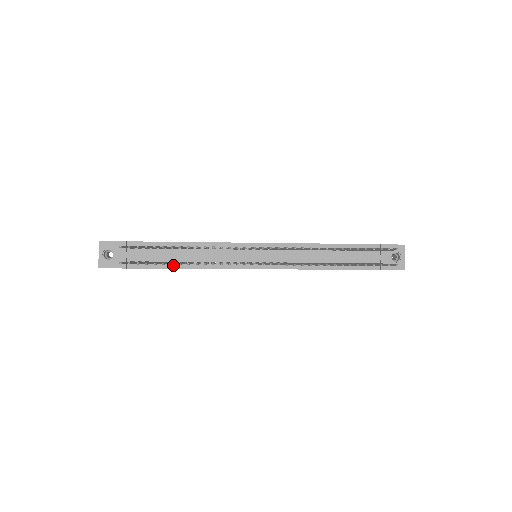
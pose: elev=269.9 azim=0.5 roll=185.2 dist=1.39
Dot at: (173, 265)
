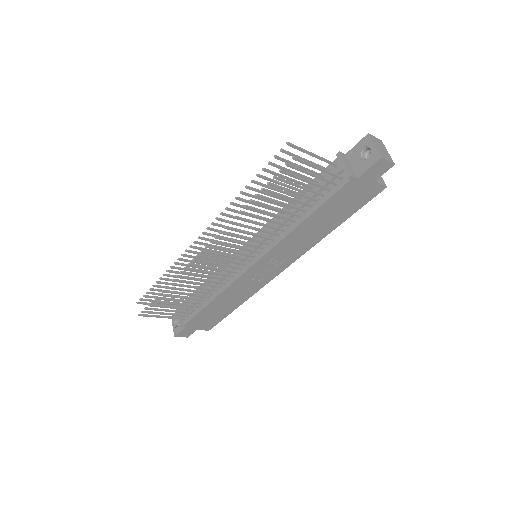
Dot at: (204, 304)
